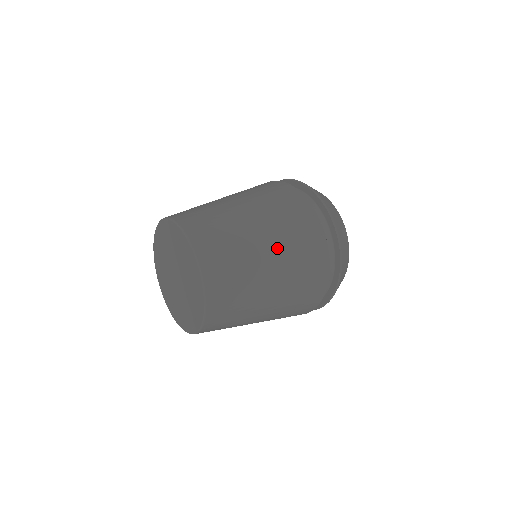
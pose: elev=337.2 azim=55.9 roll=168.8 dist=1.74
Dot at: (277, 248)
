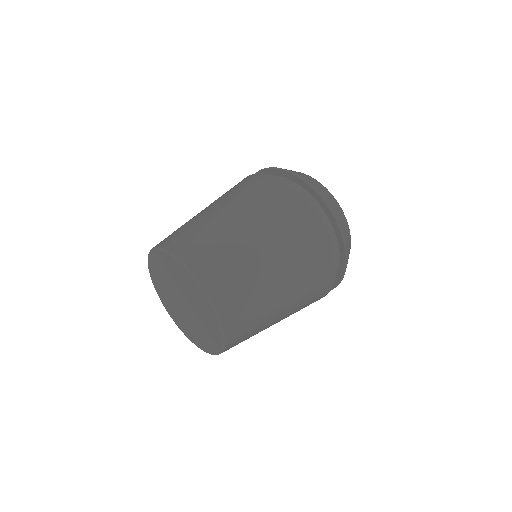
Dot at: (283, 259)
